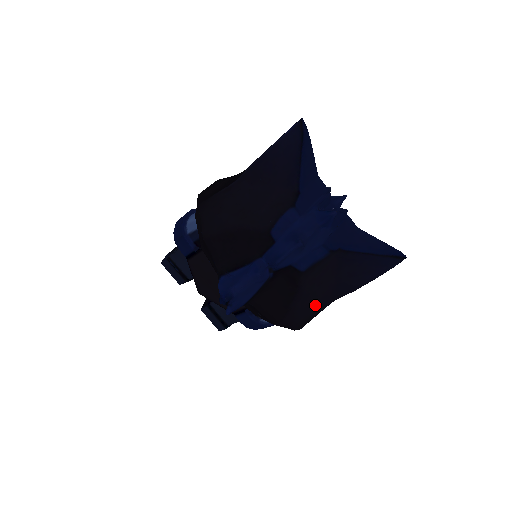
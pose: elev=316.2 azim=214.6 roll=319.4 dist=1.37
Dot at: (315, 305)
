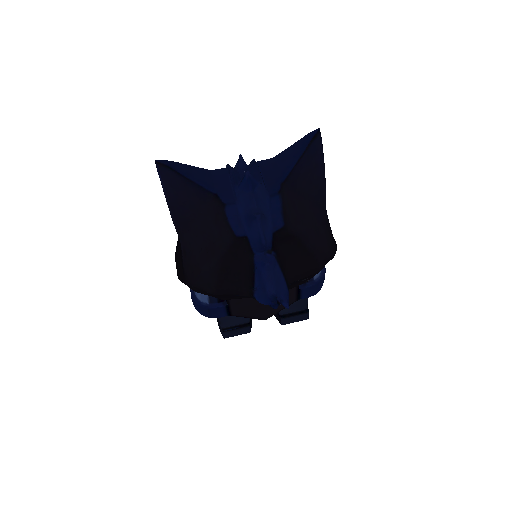
Dot at: (321, 228)
